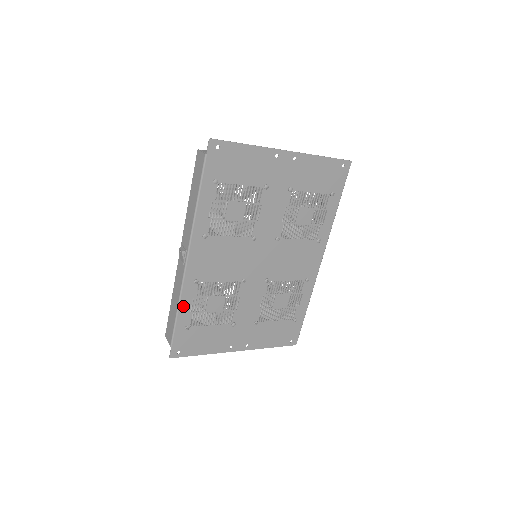
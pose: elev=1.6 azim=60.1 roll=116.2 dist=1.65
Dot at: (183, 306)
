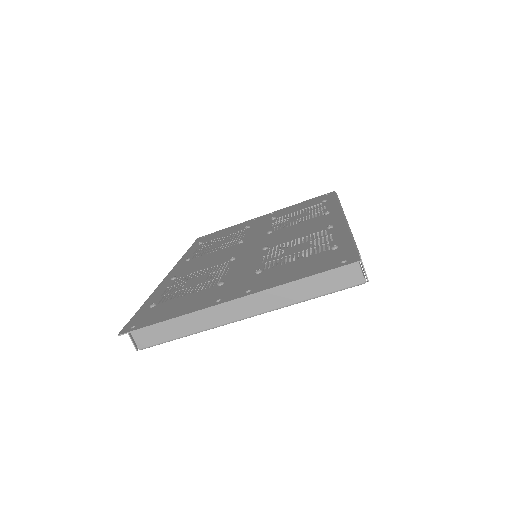
Dot at: (154, 296)
